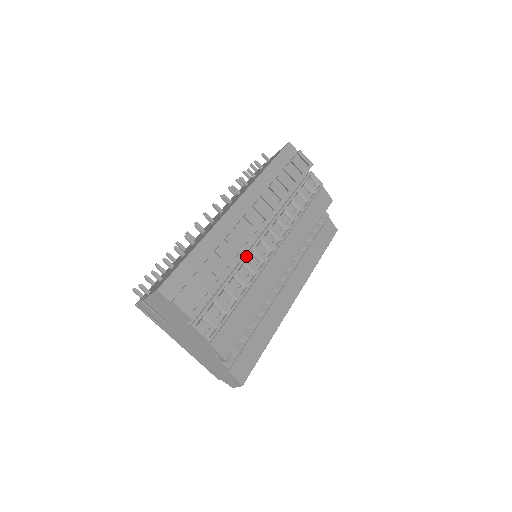
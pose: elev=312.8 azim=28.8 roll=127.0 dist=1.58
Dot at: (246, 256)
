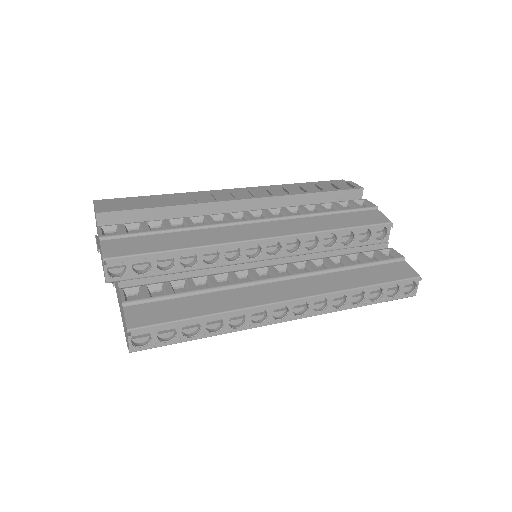
Dot at: (211, 215)
